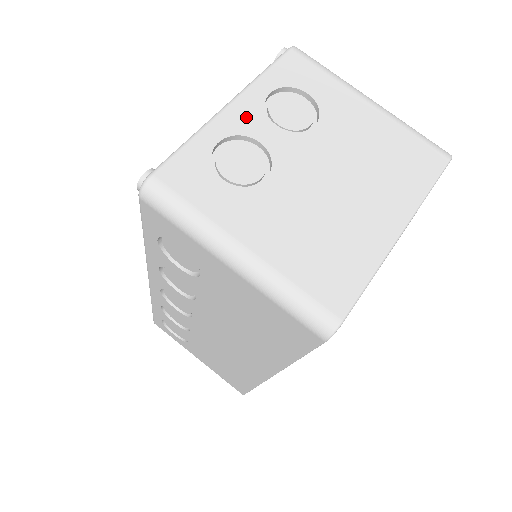
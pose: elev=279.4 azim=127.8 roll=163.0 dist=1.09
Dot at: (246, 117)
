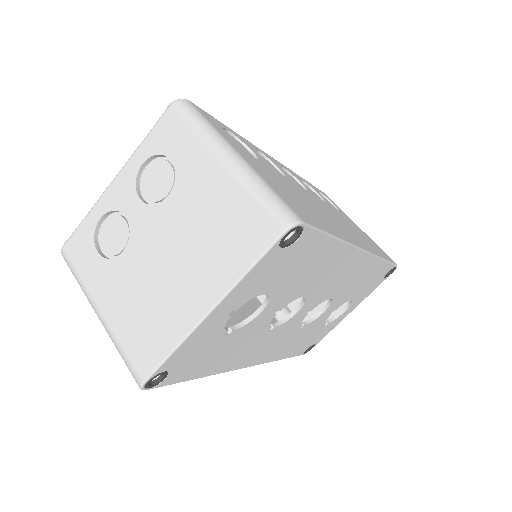
Dot at: (121, 192)
